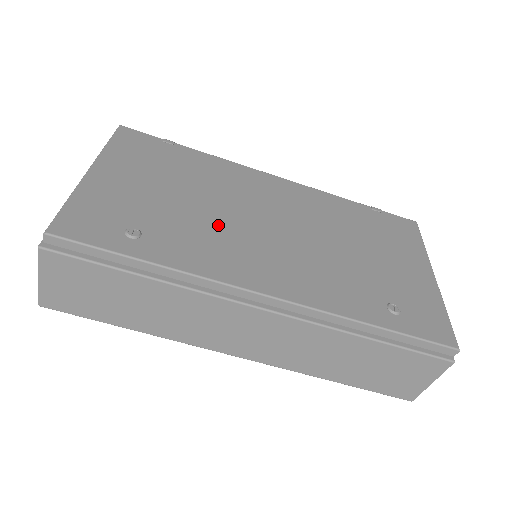
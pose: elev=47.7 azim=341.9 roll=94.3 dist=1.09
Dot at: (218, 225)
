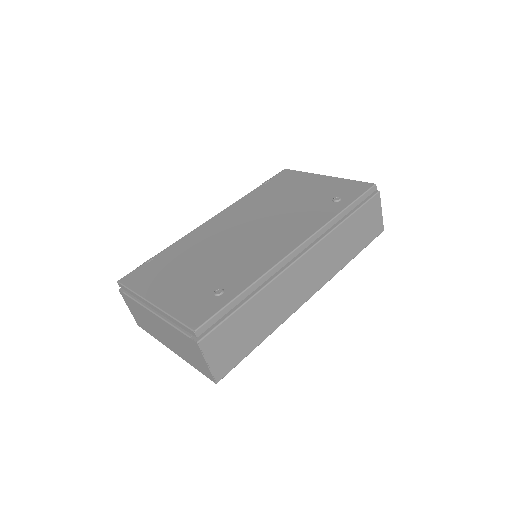
Dot at: (235, 254)
